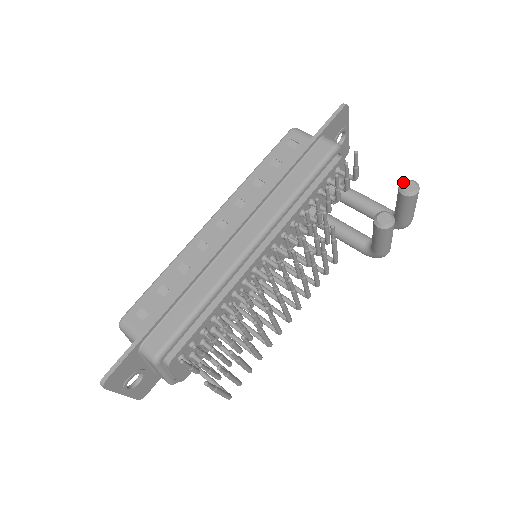
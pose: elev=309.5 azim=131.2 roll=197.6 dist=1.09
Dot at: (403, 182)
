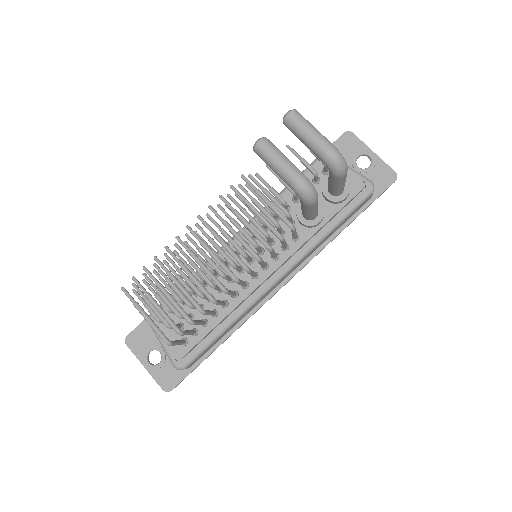
Dot at: occluded
